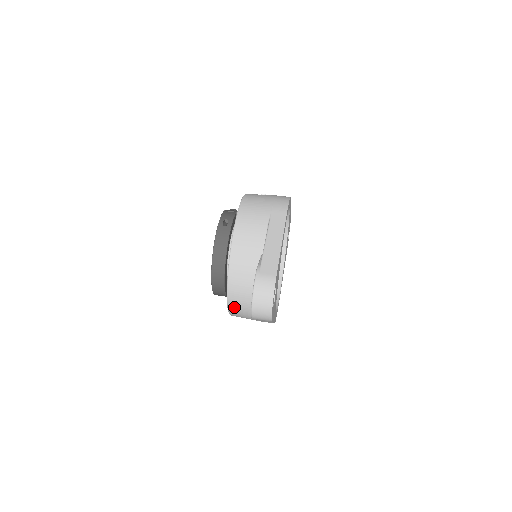
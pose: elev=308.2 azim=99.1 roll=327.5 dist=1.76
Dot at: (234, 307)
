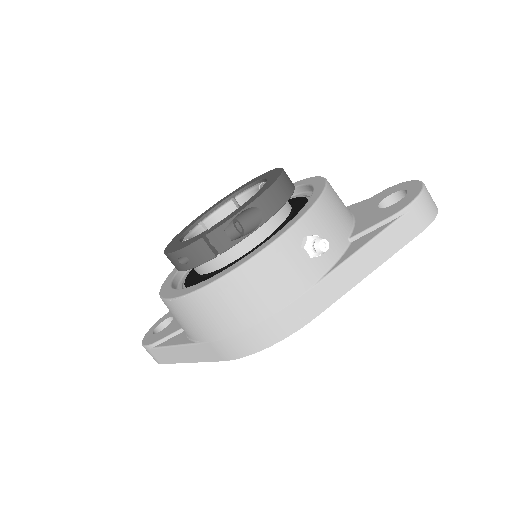
Dot at: occluded
